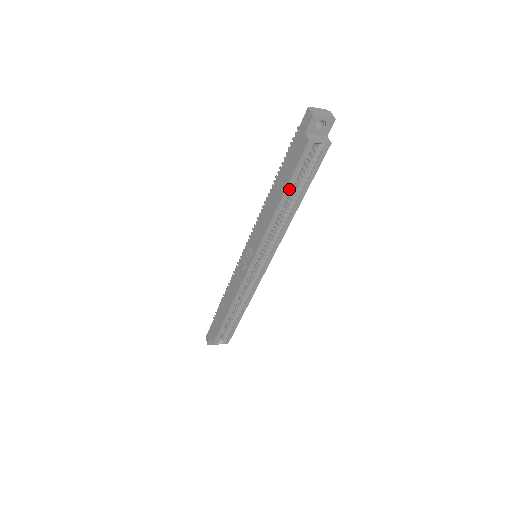
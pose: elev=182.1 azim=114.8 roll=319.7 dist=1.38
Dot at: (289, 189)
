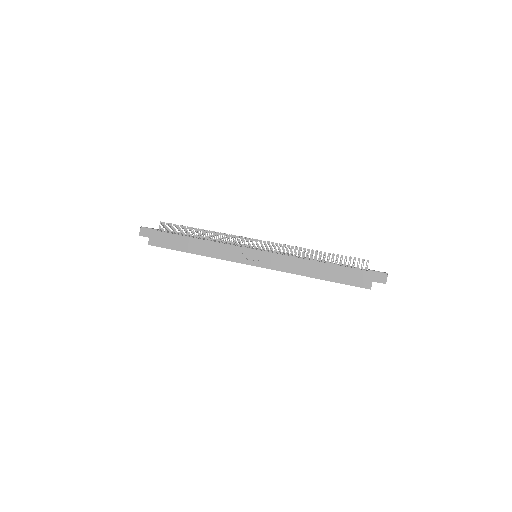
Dot at: (330, 281)
